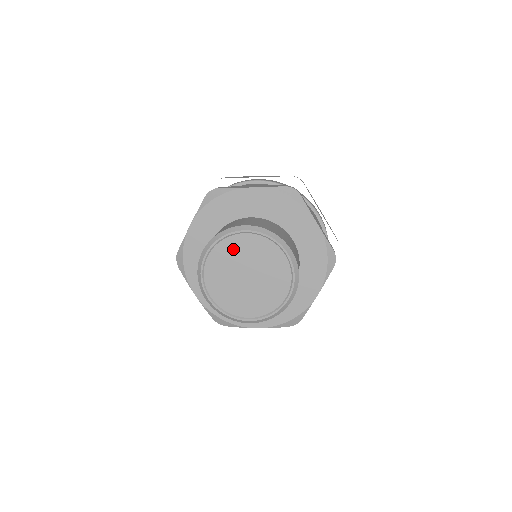
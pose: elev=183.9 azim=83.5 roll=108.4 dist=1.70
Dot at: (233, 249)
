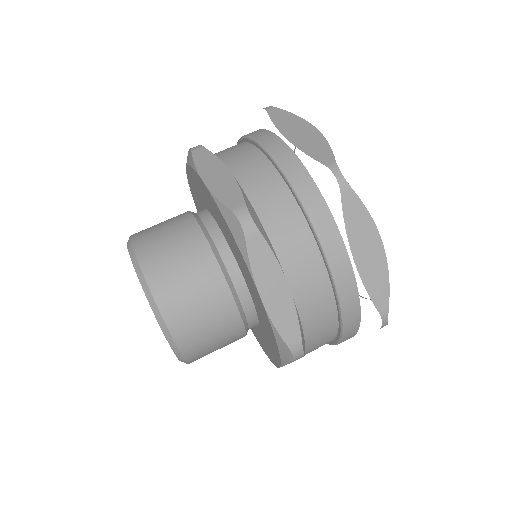
Dot at: occluded
